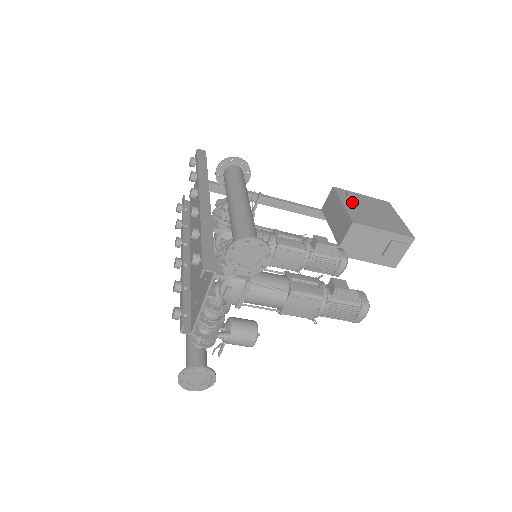
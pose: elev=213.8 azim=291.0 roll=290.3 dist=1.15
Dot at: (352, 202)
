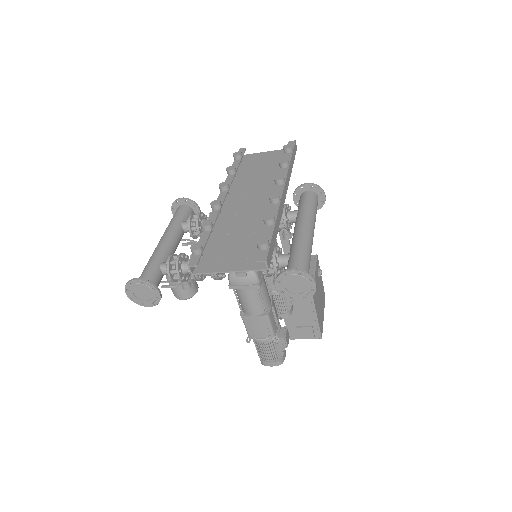
Dot at: occluded
